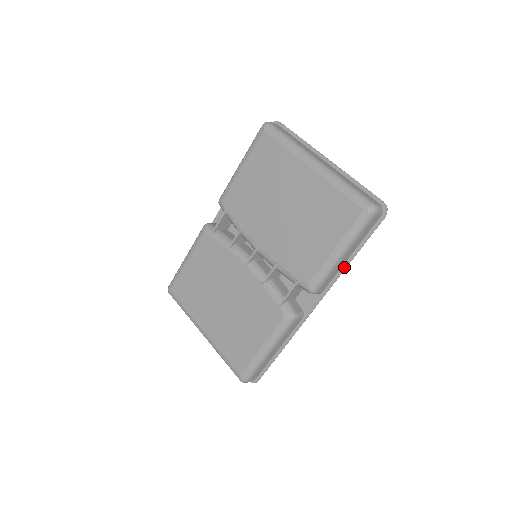
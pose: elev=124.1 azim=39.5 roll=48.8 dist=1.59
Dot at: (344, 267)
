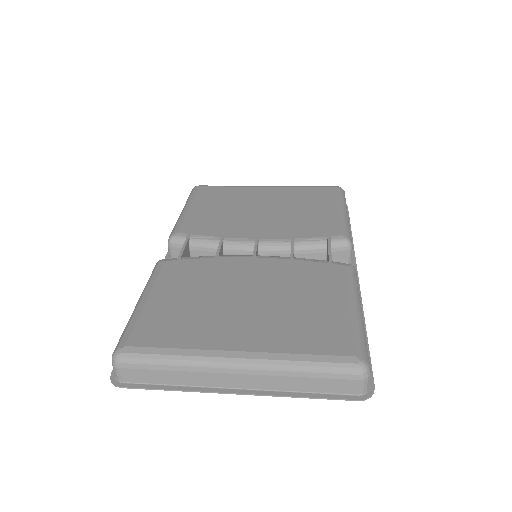
Dot at: occluded
